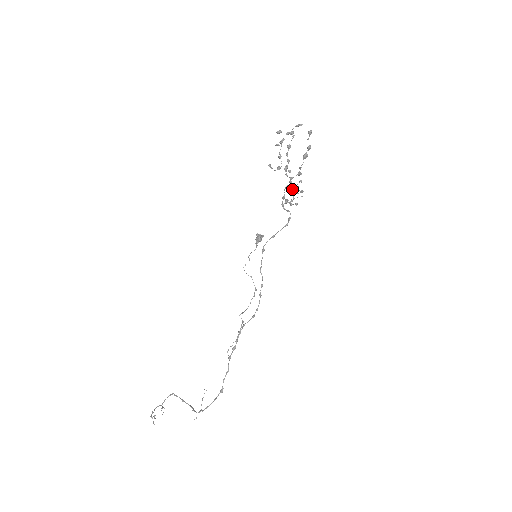
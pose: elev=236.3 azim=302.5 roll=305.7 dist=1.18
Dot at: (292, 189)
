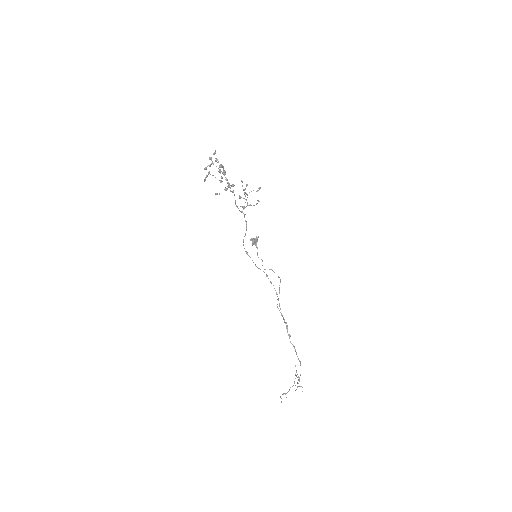
Dot at: (239, 197)
